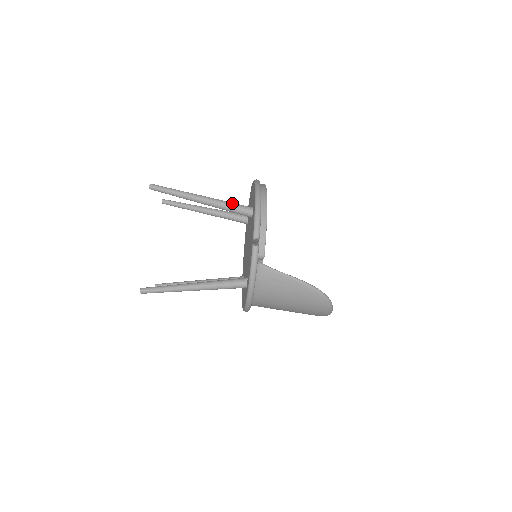
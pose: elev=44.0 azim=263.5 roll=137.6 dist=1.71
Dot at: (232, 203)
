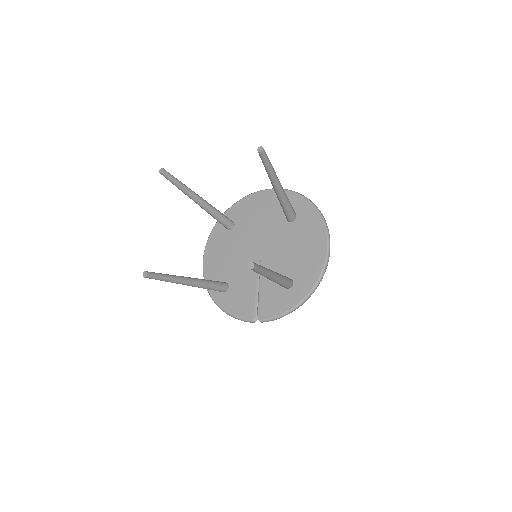
Dot at: (286, 283)
